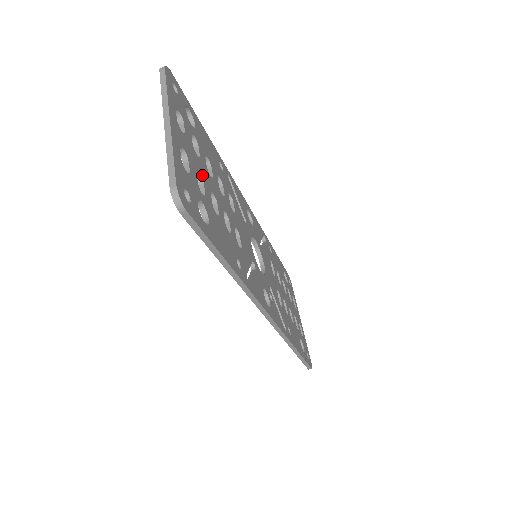
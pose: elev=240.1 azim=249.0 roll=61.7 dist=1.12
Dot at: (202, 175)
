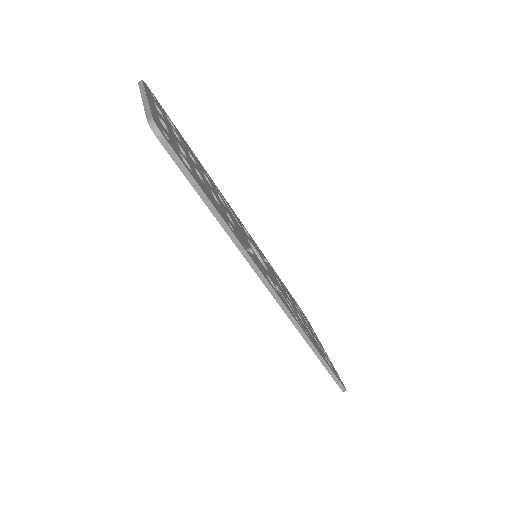
Dot at: (184, 150)
